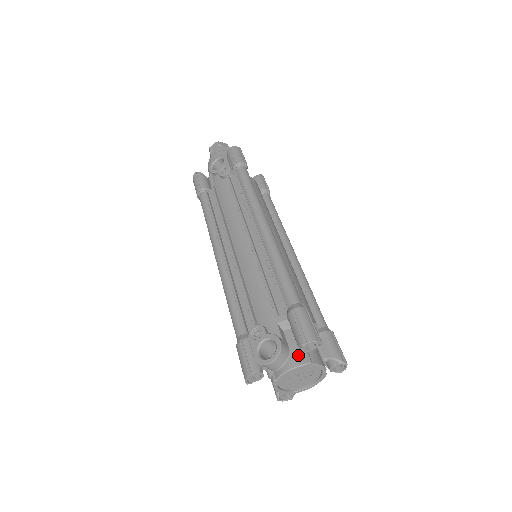
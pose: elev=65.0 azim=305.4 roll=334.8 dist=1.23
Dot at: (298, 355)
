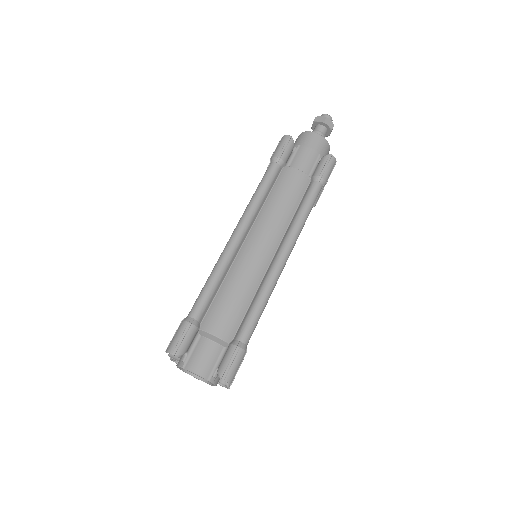
Dot at: (183, 357)
